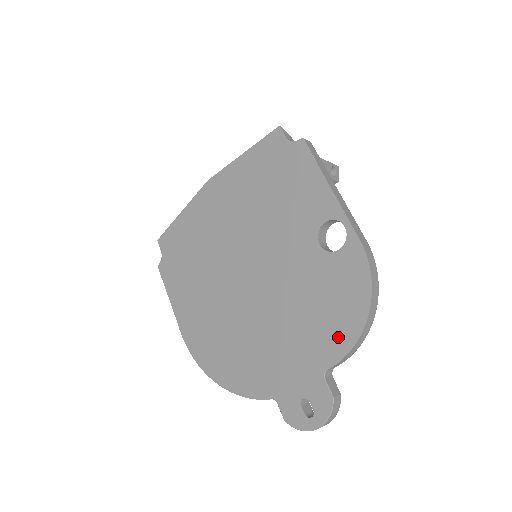
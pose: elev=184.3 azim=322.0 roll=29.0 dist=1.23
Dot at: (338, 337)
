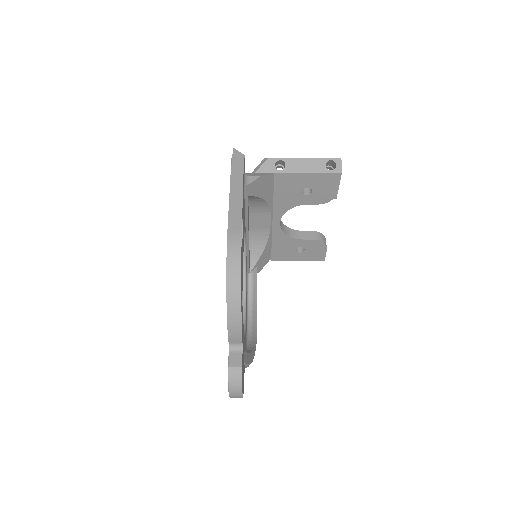
Dot at: occluded
